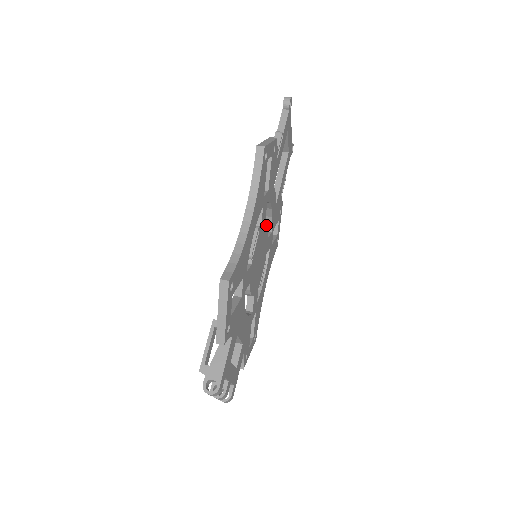
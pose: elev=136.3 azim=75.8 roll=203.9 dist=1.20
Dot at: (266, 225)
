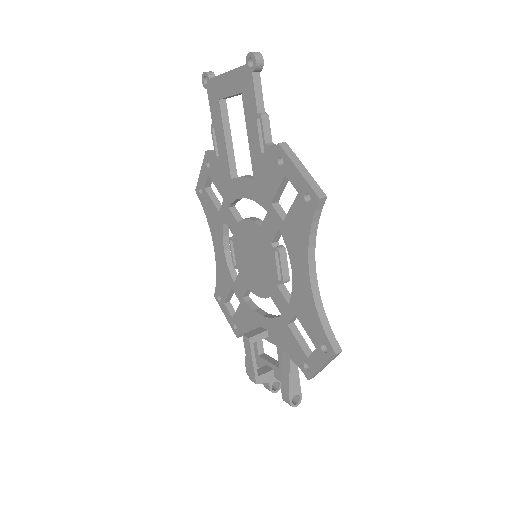
Dot at: (259, 222)
